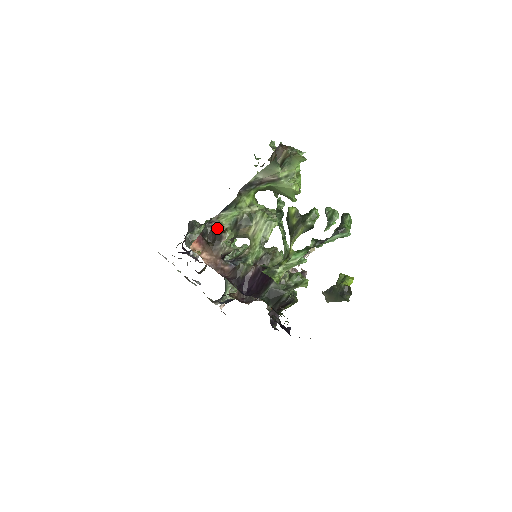
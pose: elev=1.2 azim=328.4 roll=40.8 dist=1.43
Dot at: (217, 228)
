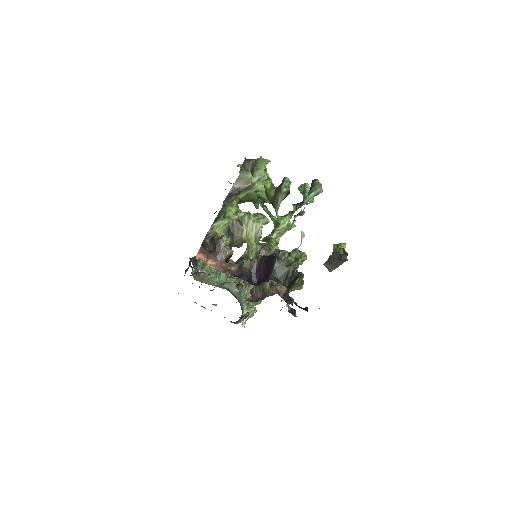
Dot at: (214, 237)
